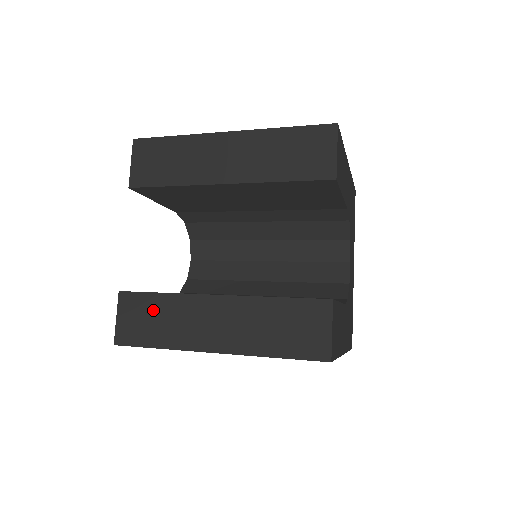
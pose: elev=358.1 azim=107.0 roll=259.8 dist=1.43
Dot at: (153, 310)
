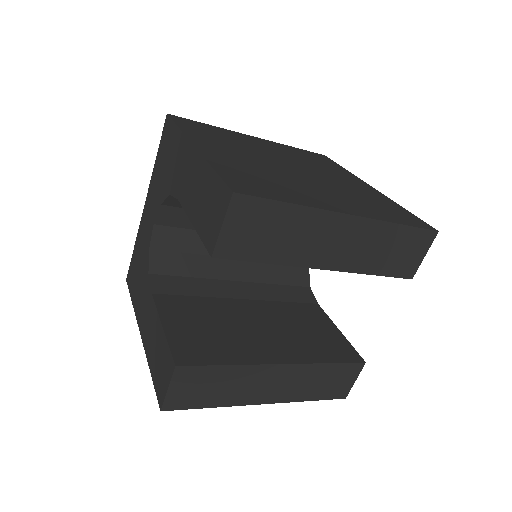
Dot at: (214, 380)
